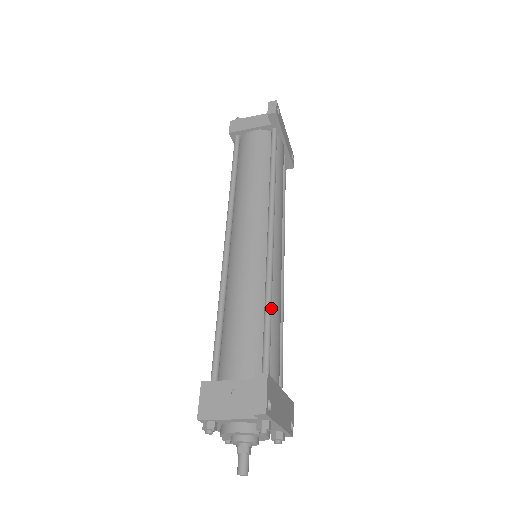
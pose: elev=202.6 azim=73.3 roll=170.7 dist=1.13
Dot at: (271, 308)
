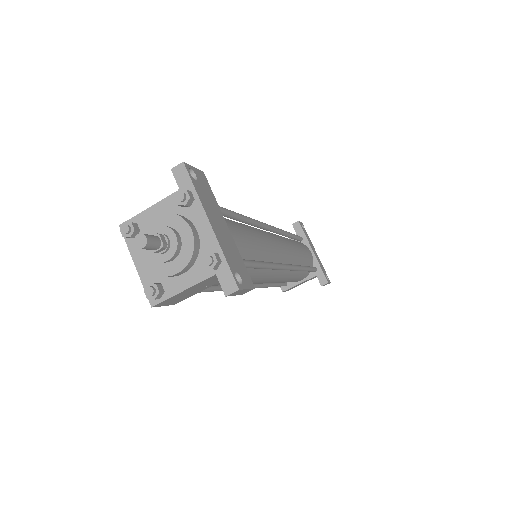
Dot at: (242, 216)
